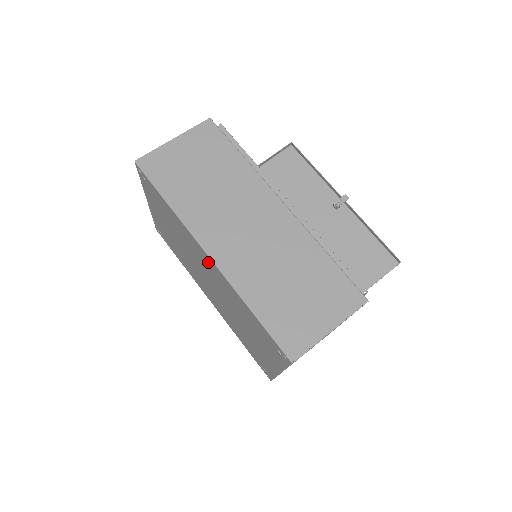
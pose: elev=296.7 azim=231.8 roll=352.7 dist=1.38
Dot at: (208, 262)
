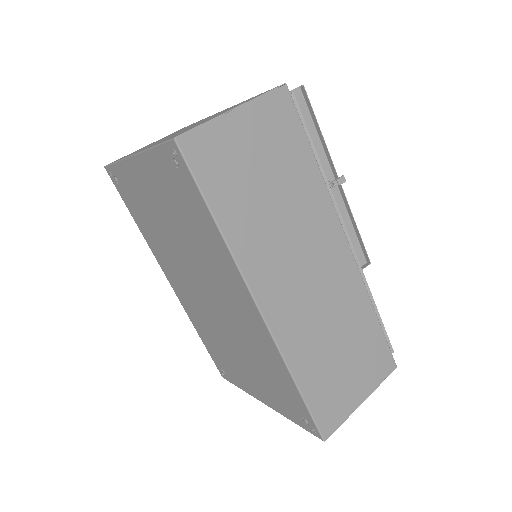
Dot at: (246, 307)
